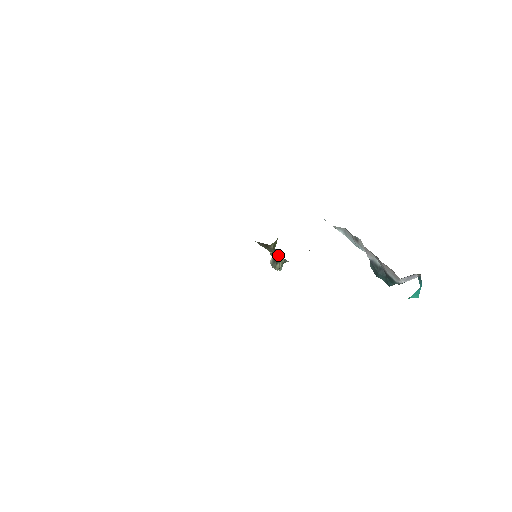
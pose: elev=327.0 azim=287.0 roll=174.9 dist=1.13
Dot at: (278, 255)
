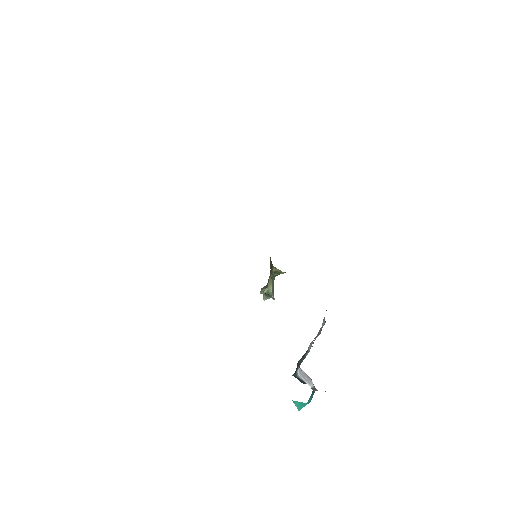
Dot at: (272, 283)
